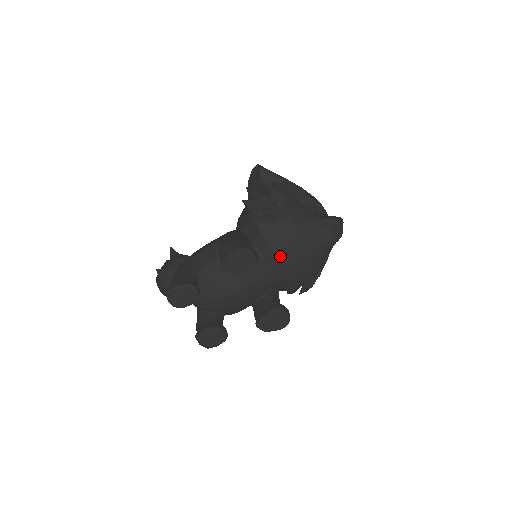
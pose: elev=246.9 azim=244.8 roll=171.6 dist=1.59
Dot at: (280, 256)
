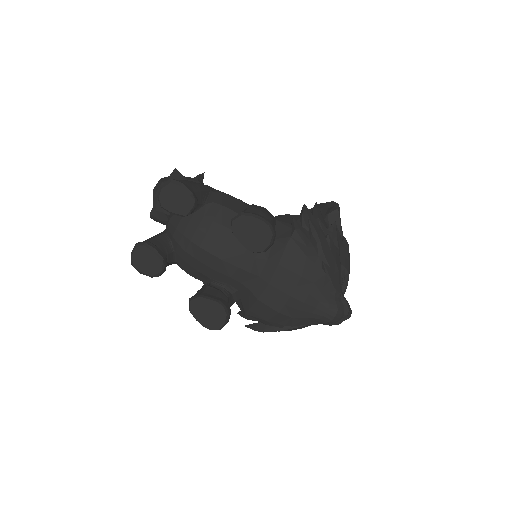
Dot at: (279, 274)
